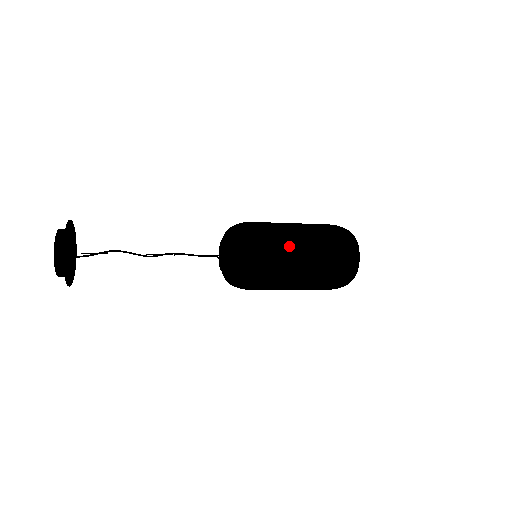
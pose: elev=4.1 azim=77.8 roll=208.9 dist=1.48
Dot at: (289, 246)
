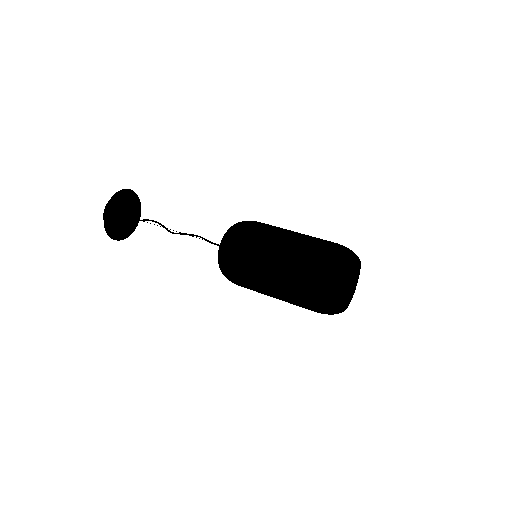
Dot at: (267, 258)
